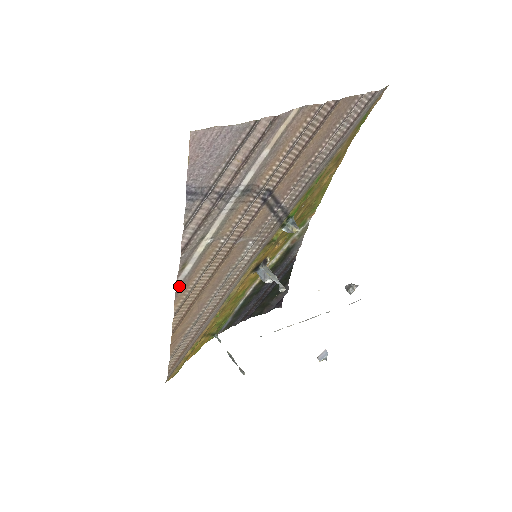
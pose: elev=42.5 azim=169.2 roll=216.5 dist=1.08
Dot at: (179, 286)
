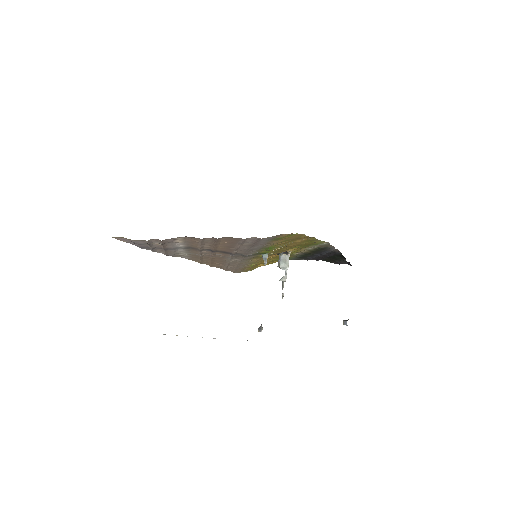
Dot at: (188, 258)
